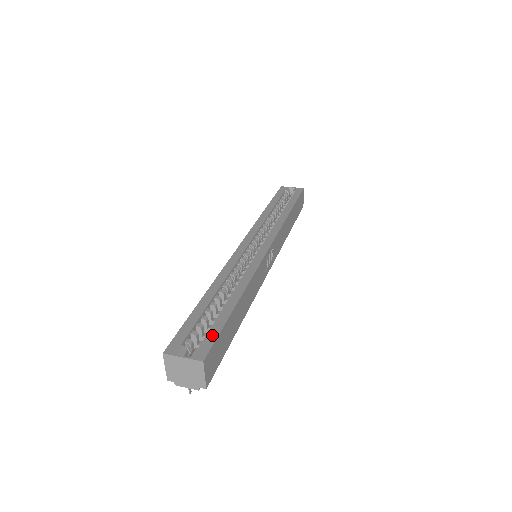
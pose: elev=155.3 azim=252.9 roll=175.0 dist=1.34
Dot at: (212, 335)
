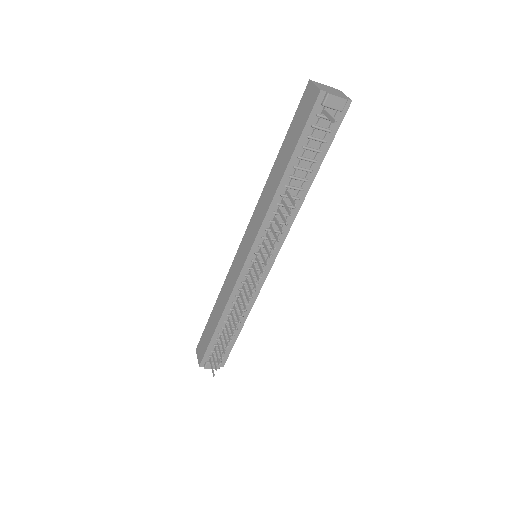
Dot at: occluded
